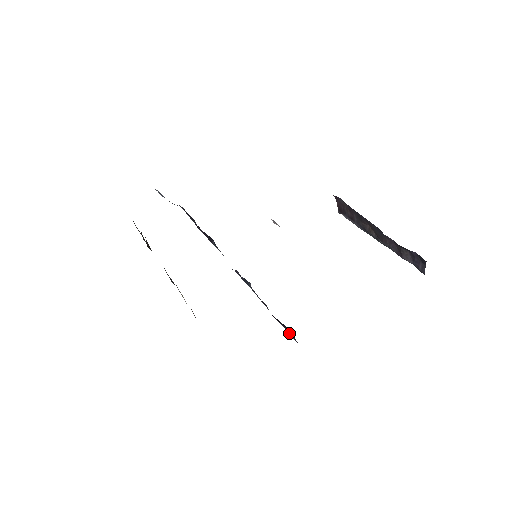
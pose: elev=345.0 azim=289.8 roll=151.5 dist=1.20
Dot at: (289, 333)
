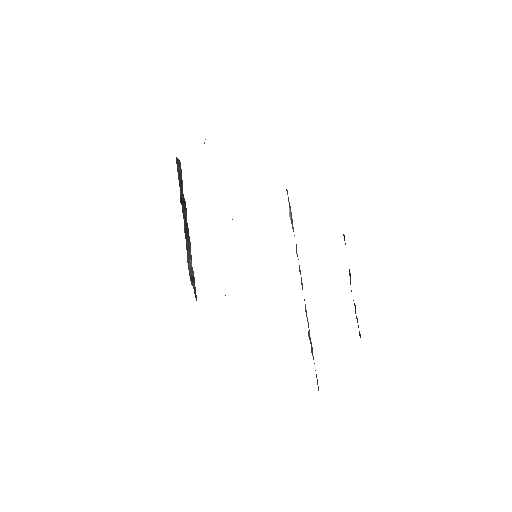
Dot at: occluded
